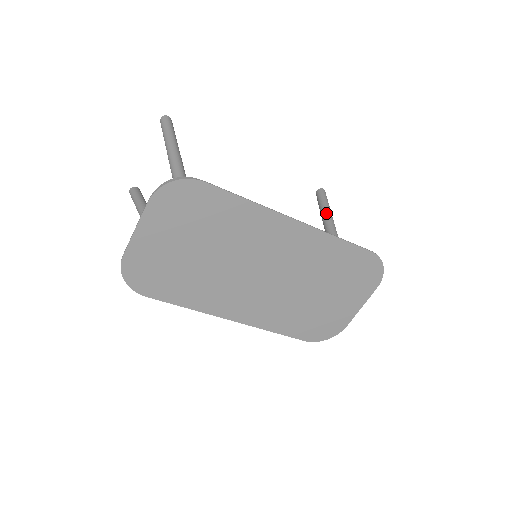
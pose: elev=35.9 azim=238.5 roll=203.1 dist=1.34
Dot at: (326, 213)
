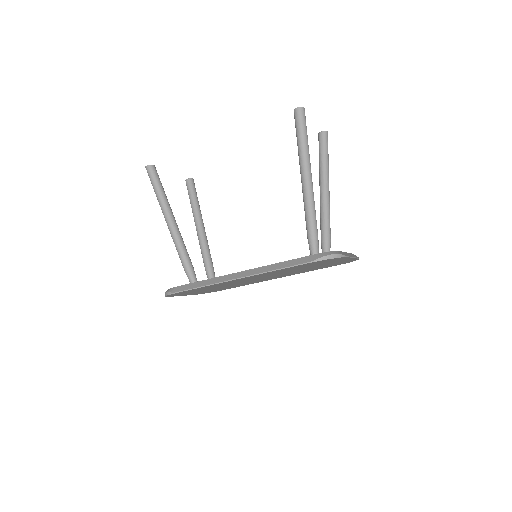
Dot at: (299, 164)
